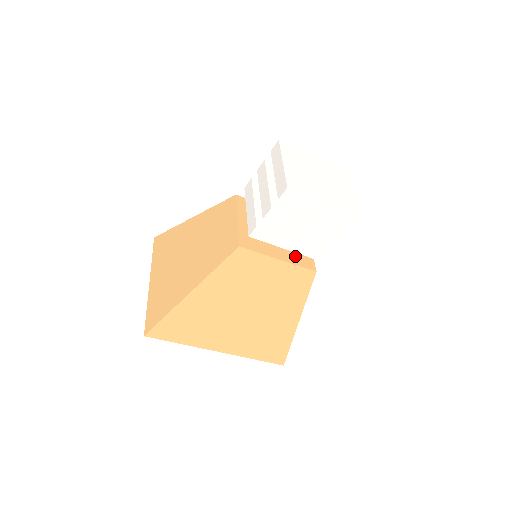
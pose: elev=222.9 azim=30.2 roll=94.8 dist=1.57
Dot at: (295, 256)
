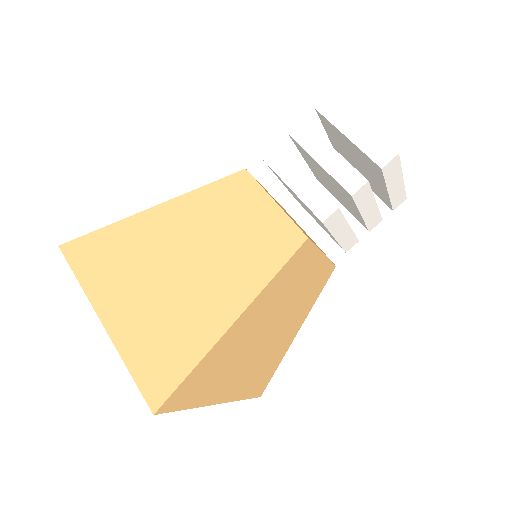
Dot at: (320, 249)
